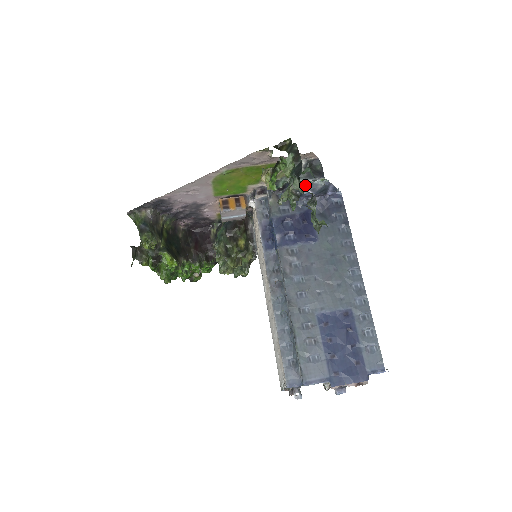
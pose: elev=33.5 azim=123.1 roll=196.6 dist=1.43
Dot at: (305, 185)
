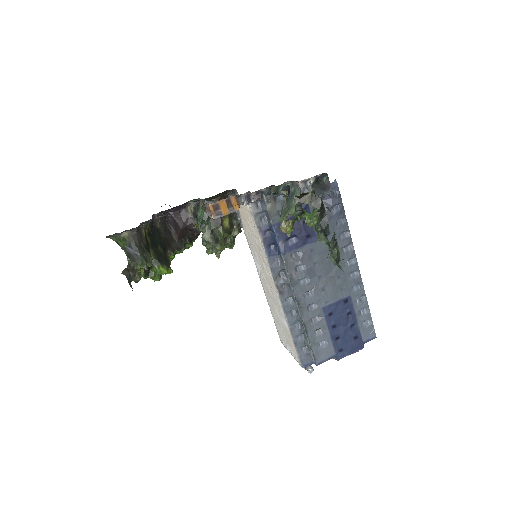
Dot at: occluded
